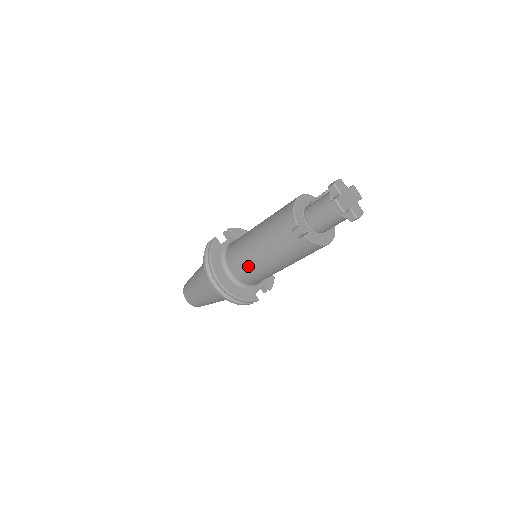
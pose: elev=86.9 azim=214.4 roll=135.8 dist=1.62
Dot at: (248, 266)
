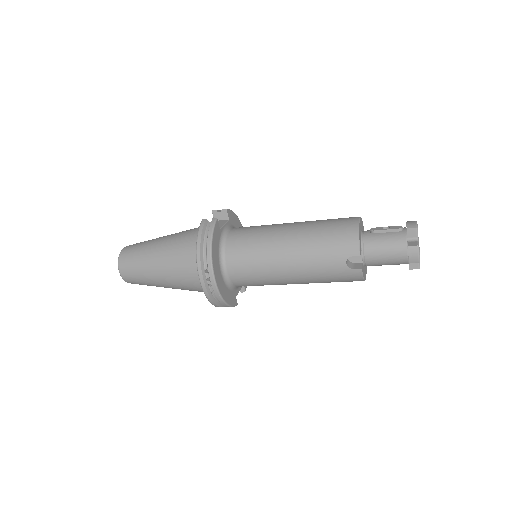
Dot at: (258, 271)
